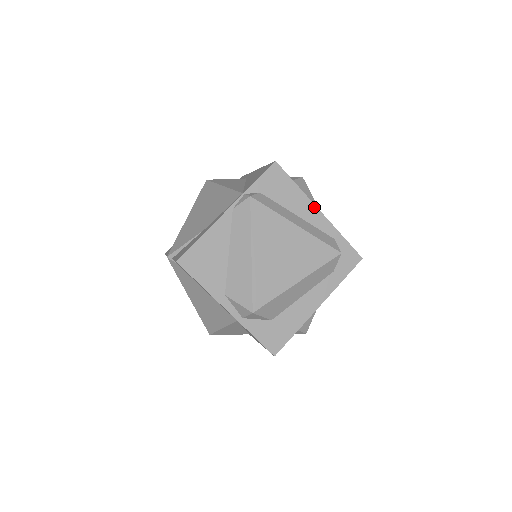
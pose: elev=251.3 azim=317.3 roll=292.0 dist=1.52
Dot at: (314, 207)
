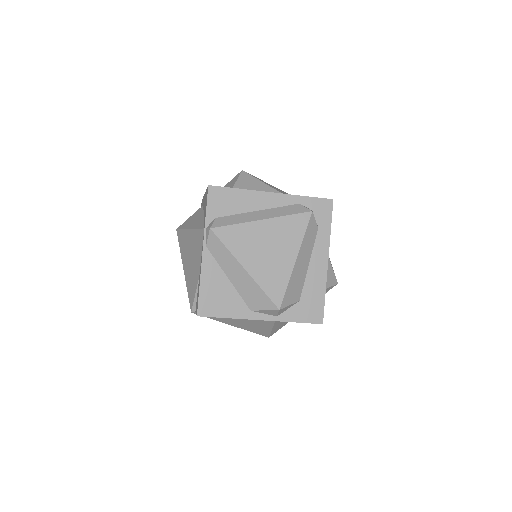
Dot at: (265, 194)
